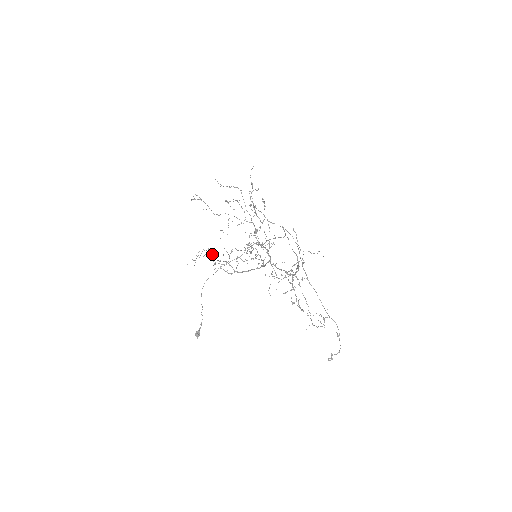
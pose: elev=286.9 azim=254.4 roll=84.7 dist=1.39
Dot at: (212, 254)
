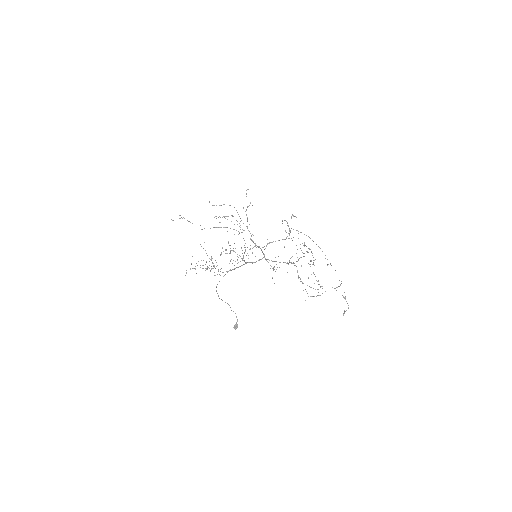
Dot at: (206, 262)
